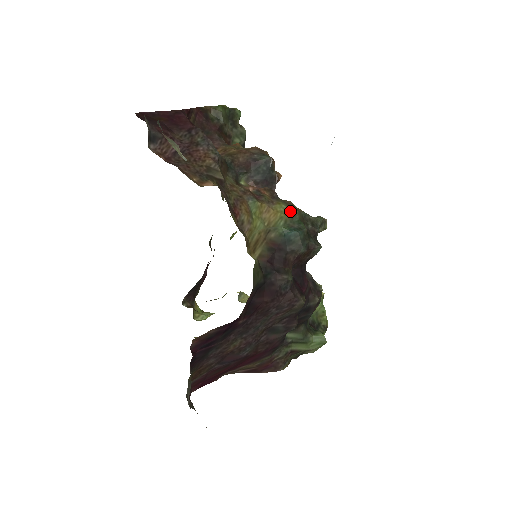
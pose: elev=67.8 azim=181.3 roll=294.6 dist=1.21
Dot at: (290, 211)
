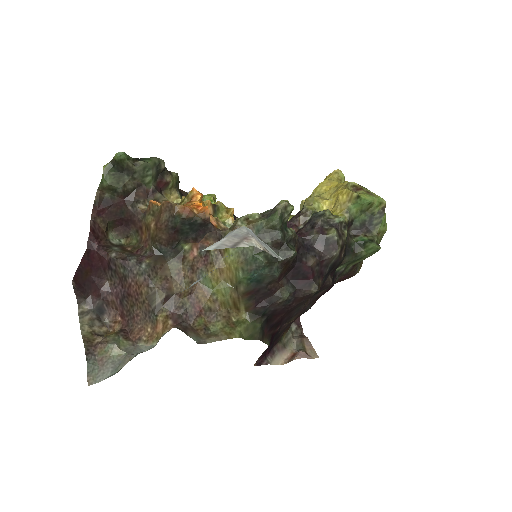
Dot at: (239, 253)
